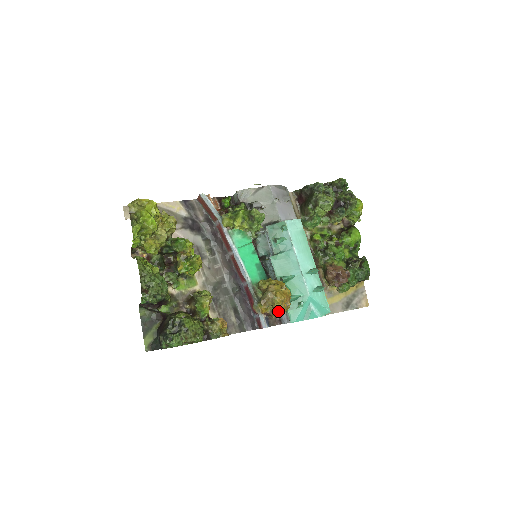
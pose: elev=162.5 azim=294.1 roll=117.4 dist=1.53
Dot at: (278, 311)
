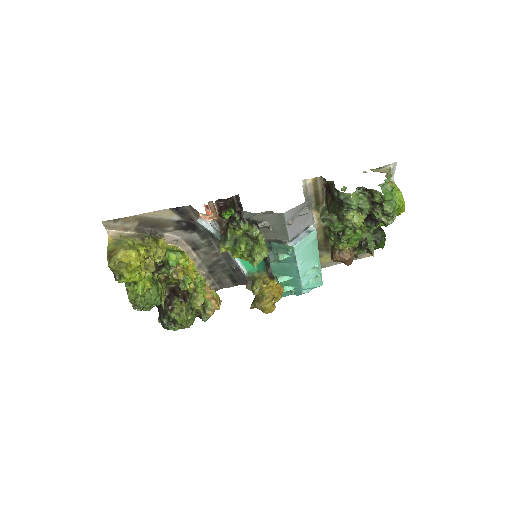
Dot at: occluded
